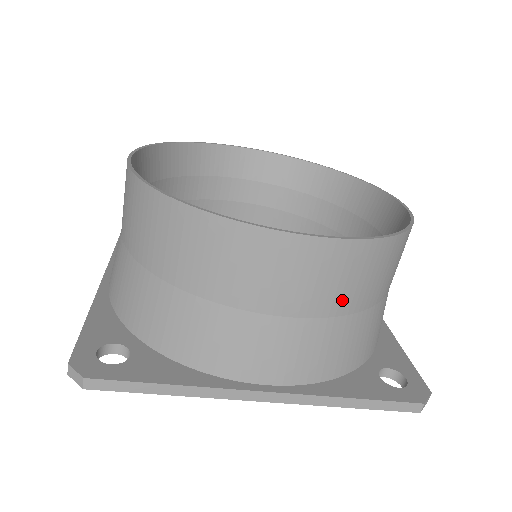
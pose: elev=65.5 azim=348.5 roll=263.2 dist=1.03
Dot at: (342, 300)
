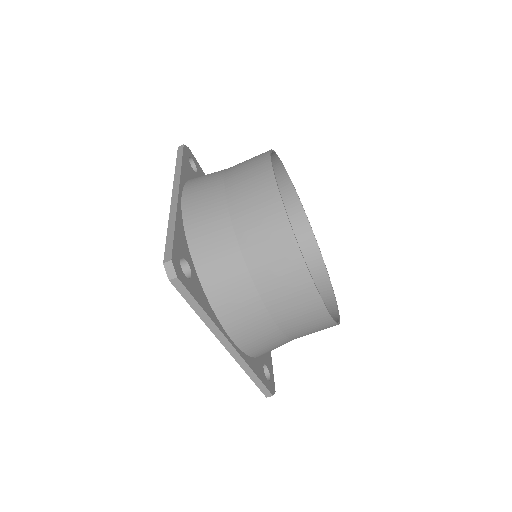
Dot at: (297, 333)
